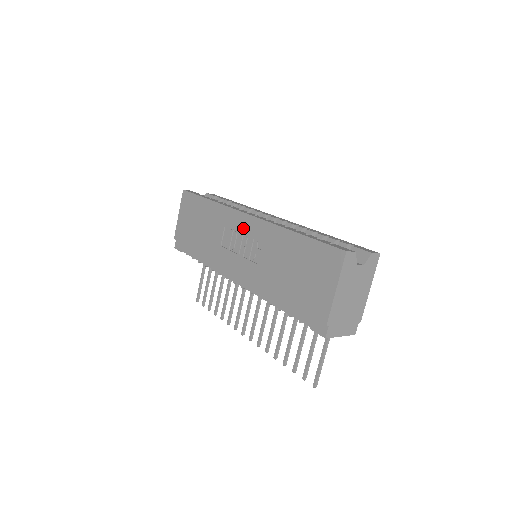
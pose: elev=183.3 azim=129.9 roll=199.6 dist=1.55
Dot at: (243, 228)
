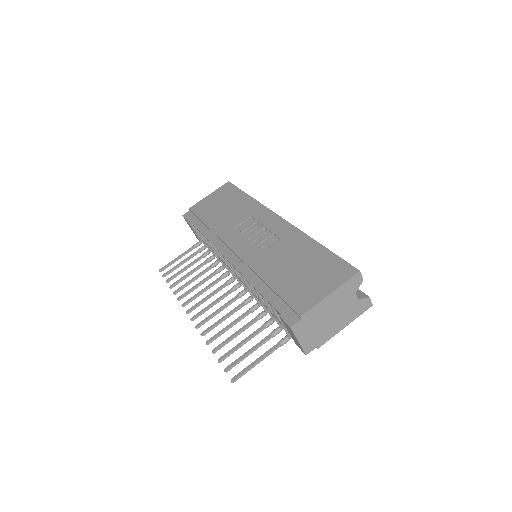
Dot at: (268, 224)
